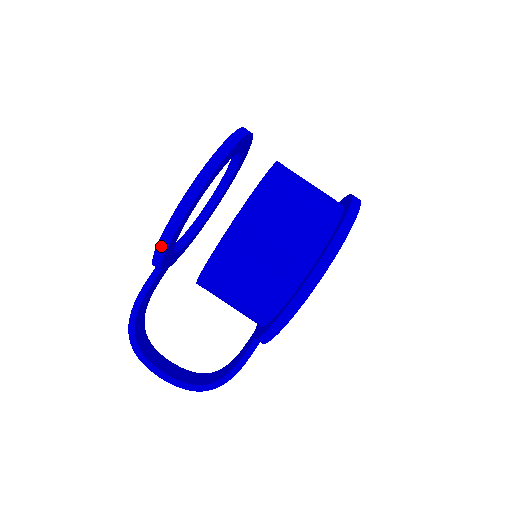
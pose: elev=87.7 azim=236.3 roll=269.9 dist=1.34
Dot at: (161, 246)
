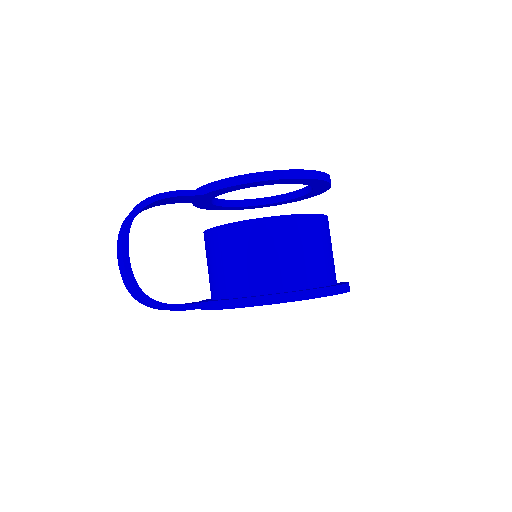
Dot at: (239, 179)
